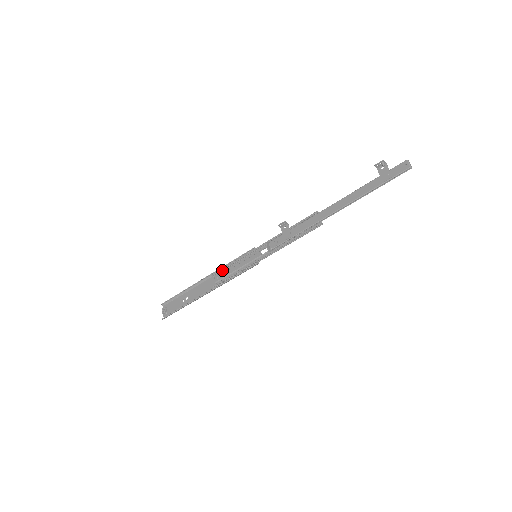
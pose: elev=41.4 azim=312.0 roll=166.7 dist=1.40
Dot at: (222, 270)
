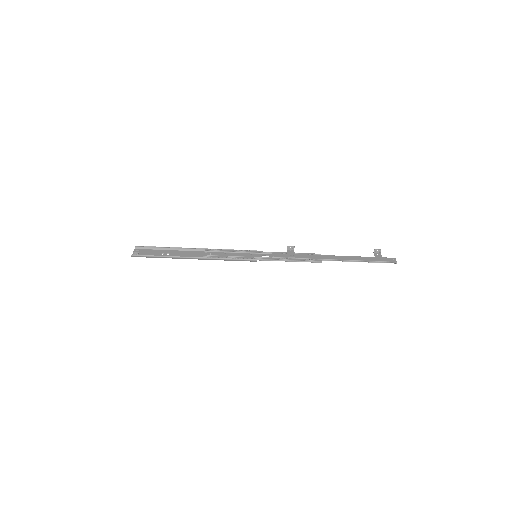
Dot at: (218, 251)
